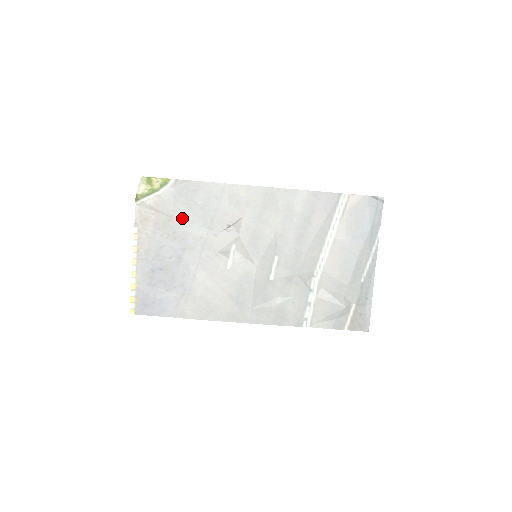
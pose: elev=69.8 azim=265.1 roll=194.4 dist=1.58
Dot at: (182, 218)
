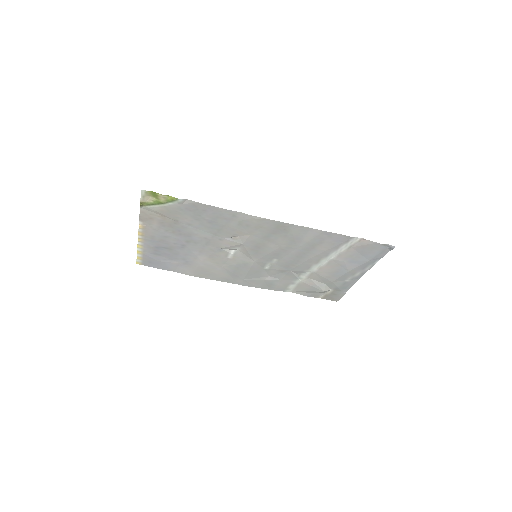
Dot at: (188, 224)
